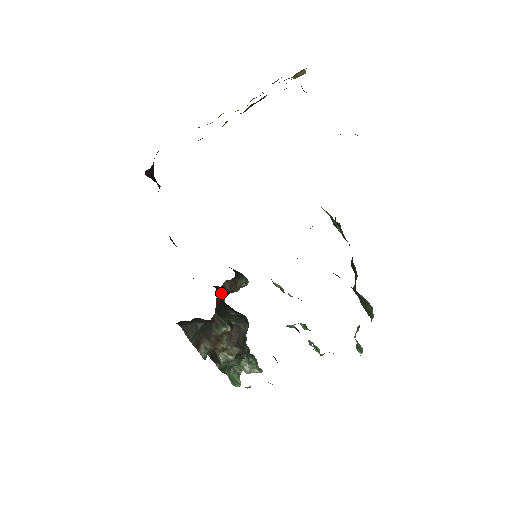
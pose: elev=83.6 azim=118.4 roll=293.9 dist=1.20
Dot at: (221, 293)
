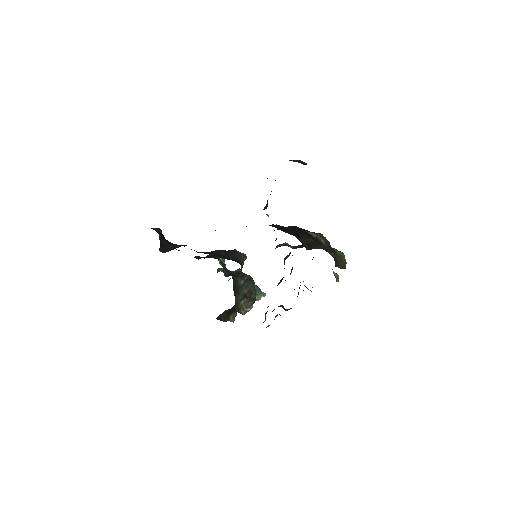
Dot at: occluded
